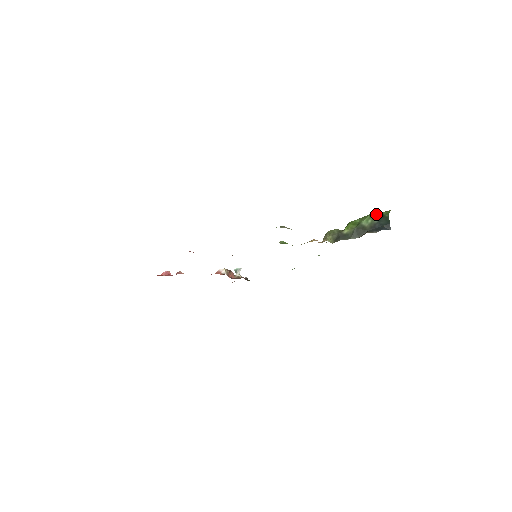
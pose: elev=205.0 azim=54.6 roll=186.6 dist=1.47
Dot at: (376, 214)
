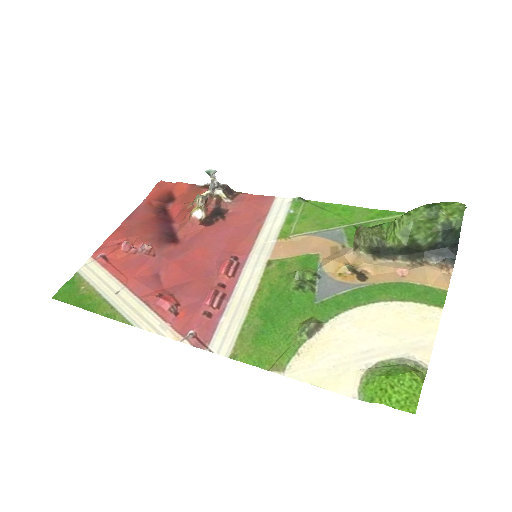
Dot at: (441, 222)
